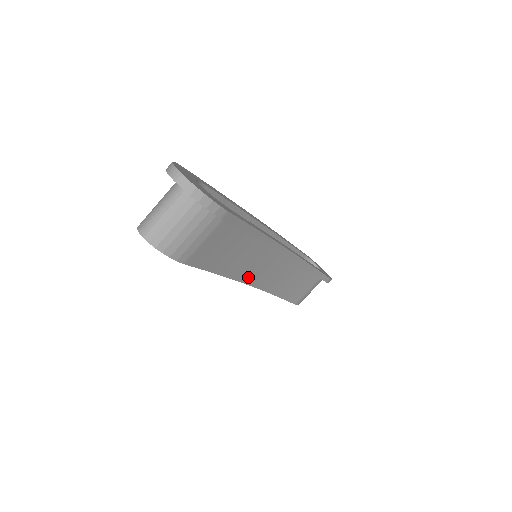
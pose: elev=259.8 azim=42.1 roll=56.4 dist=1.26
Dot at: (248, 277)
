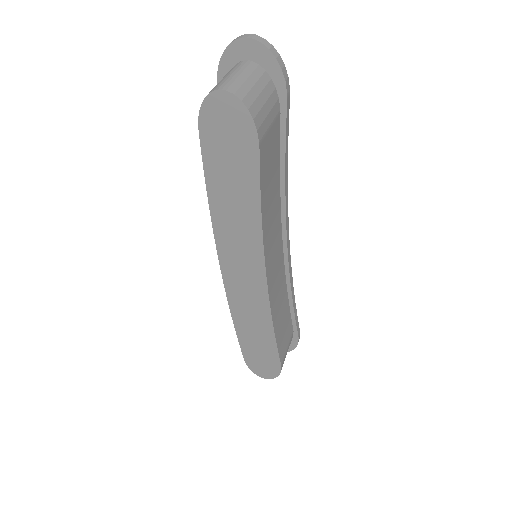
Dot at: (268, 258)
